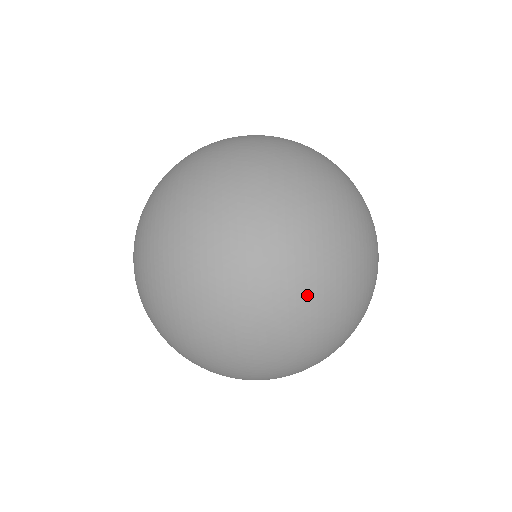
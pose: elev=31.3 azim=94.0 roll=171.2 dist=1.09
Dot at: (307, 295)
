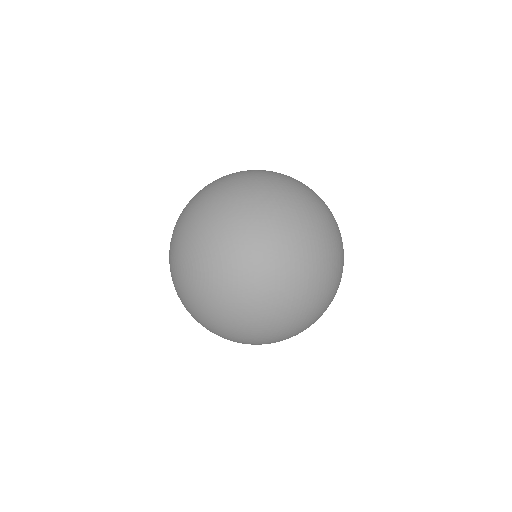
Dot at: (334, 291)
